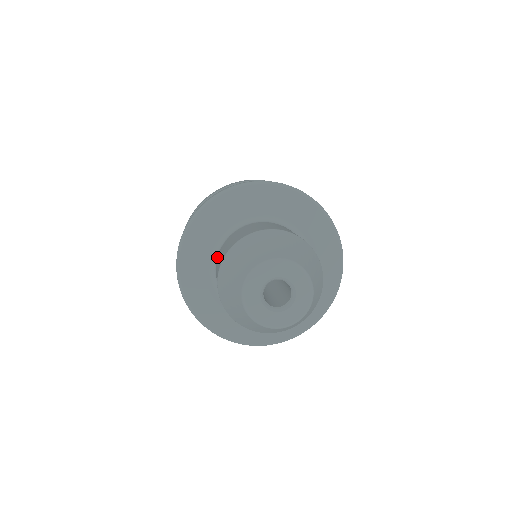
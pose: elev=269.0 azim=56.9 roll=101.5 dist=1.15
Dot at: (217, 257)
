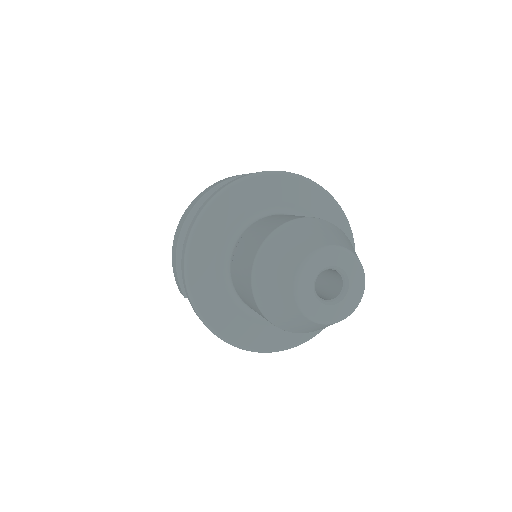
Dot at: (230, 267)
